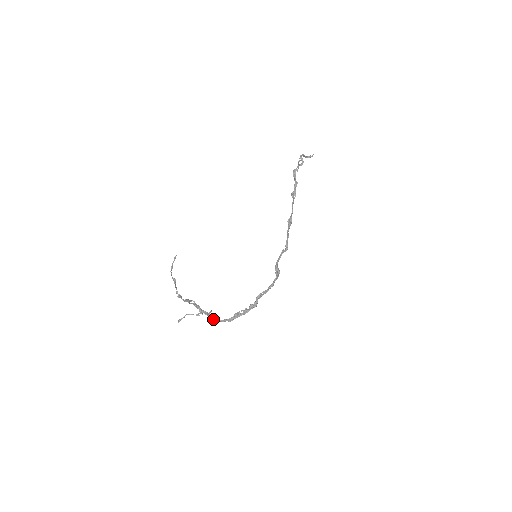
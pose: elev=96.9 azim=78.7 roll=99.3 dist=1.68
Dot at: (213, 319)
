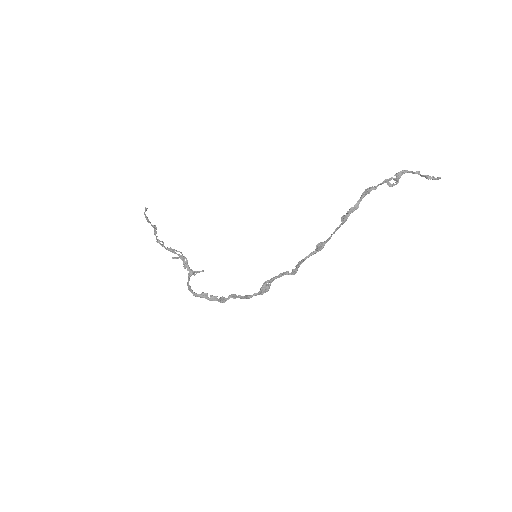
Dot at: (188, 281)
